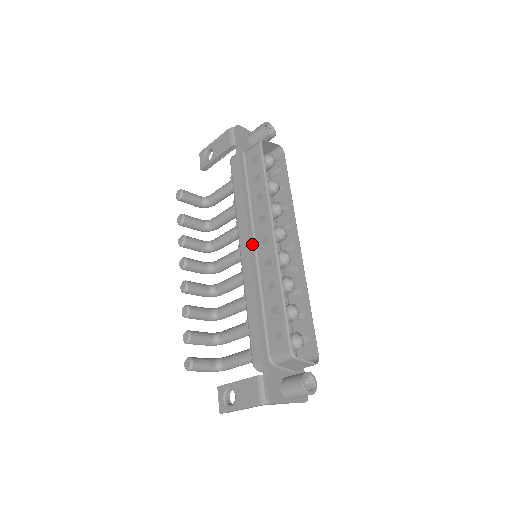
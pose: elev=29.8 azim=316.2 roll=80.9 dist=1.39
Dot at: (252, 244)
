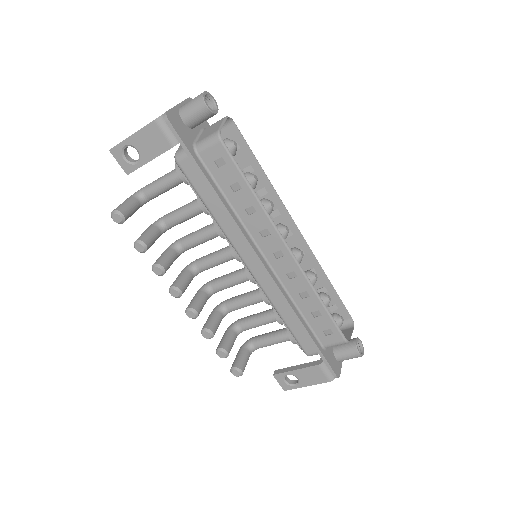
Dot at: (264, 261)
